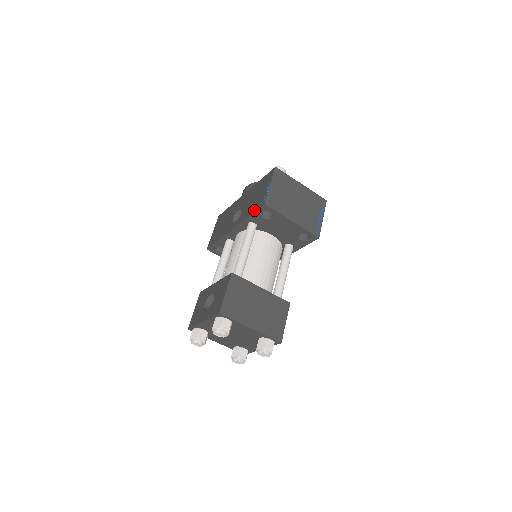
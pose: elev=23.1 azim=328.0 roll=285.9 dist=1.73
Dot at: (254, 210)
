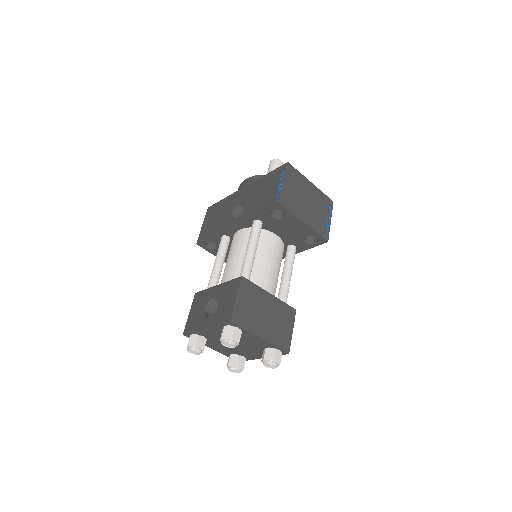
Dot at: (264, 208)
